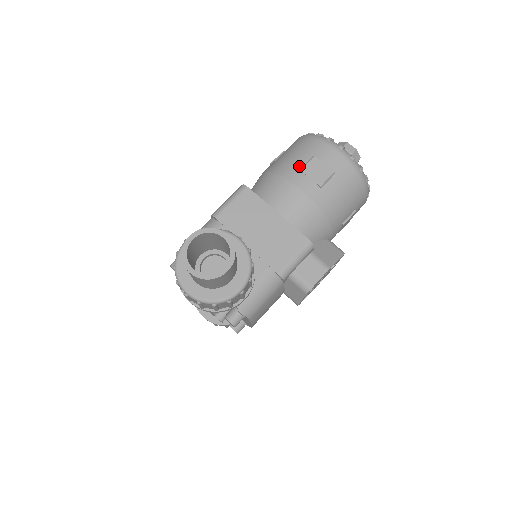
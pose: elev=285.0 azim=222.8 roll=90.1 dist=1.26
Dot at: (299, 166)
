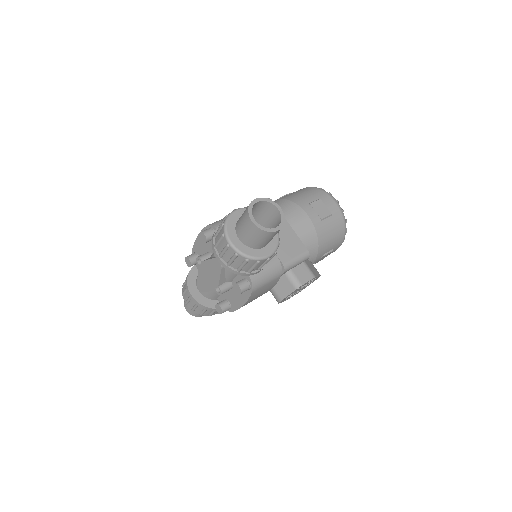
Dot at: (309, 201)
